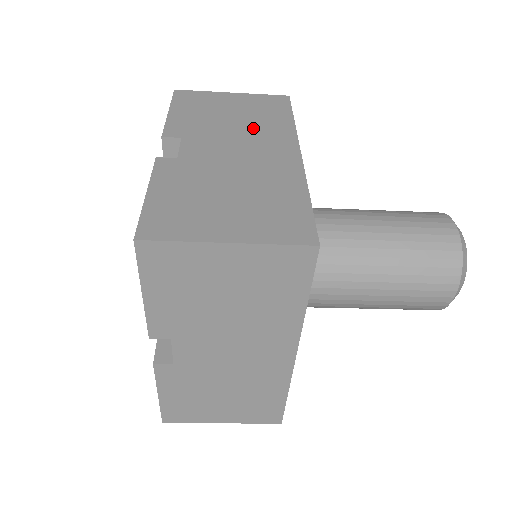
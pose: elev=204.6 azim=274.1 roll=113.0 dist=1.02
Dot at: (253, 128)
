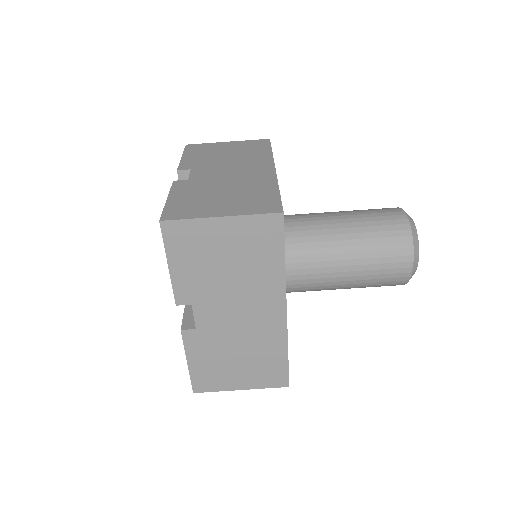
Dot at: occluded
